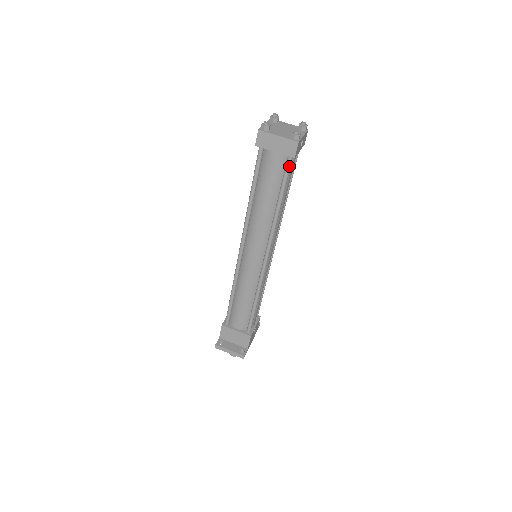
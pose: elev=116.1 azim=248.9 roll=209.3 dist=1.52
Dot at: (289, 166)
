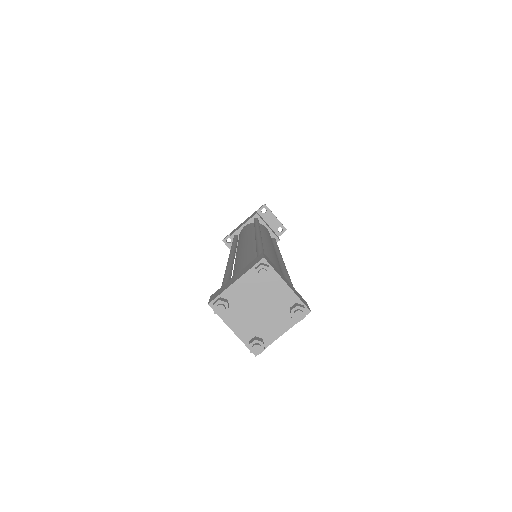
Dot at: occluded
